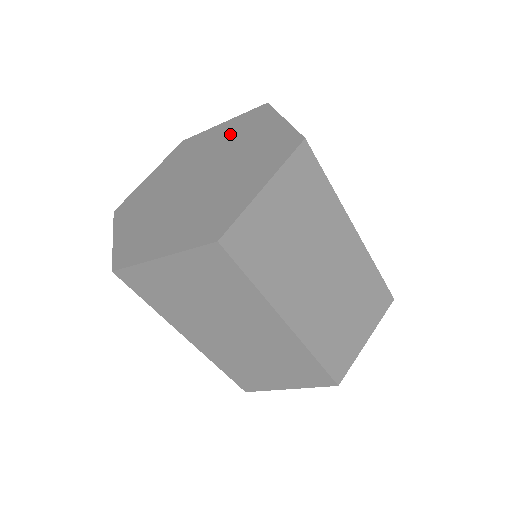
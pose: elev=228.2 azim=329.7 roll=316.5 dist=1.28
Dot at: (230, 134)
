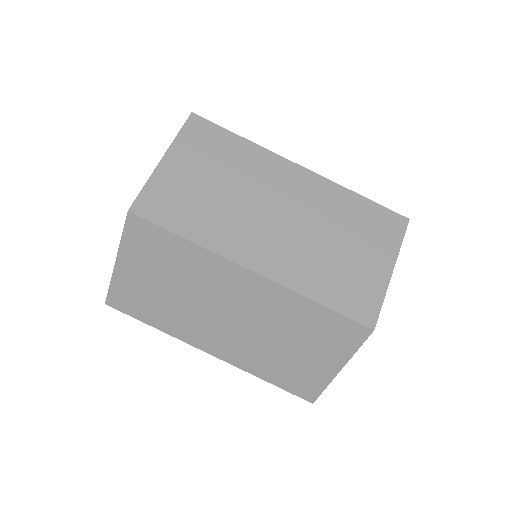
Dot at: occluded
